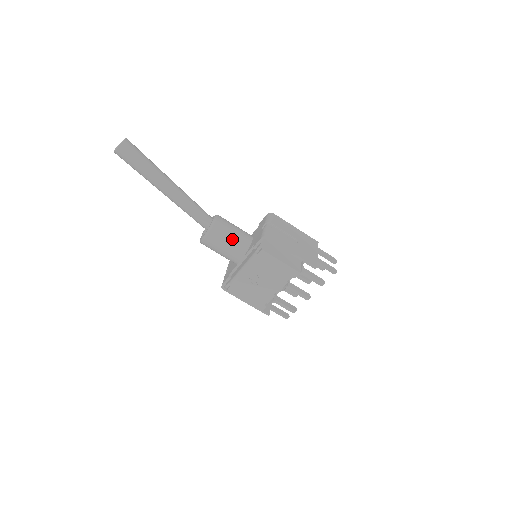
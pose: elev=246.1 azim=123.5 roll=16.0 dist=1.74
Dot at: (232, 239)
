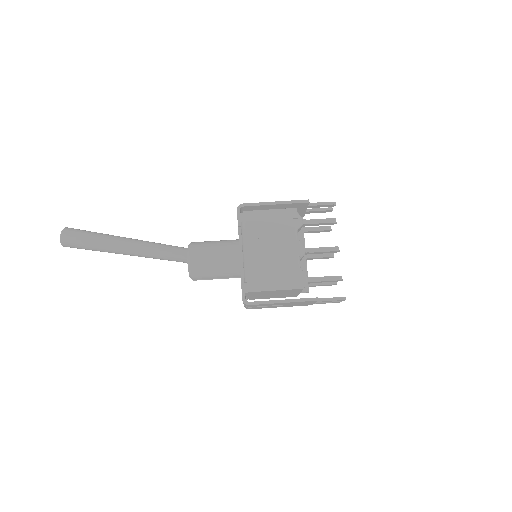
Dot at: (216, 243)
